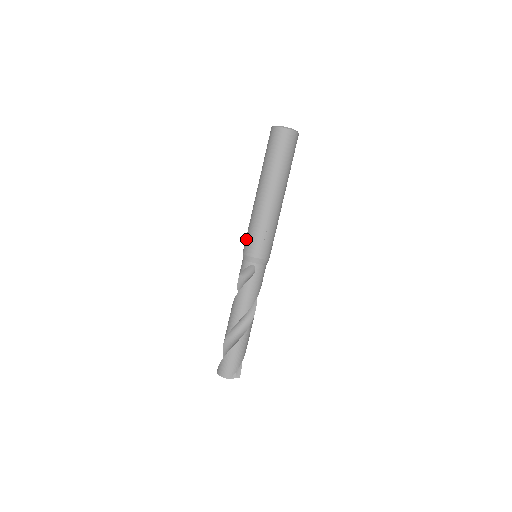
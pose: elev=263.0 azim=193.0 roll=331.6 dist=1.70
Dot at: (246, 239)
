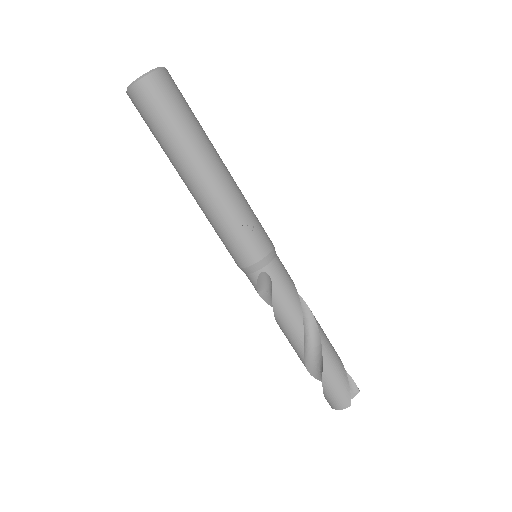
Dot at: occluded
